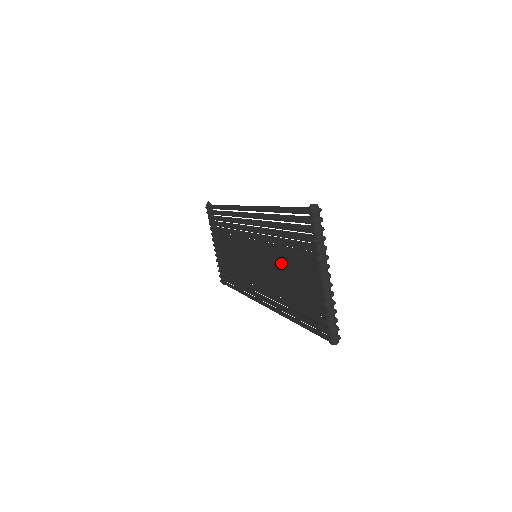
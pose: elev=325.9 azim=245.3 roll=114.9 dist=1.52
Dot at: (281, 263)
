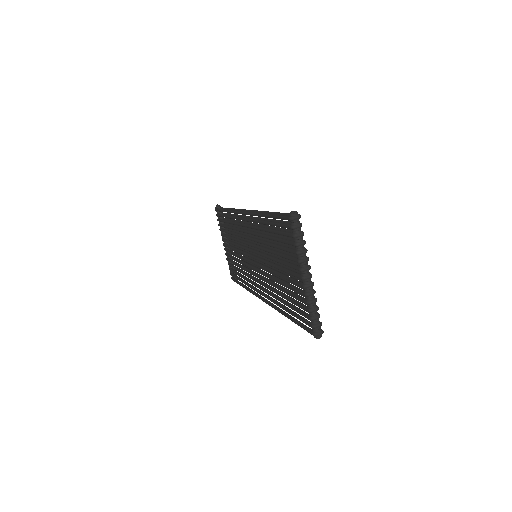
Dot at: (274, 263)
